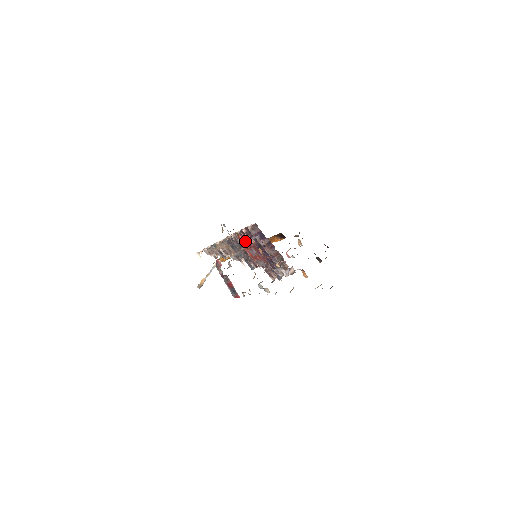
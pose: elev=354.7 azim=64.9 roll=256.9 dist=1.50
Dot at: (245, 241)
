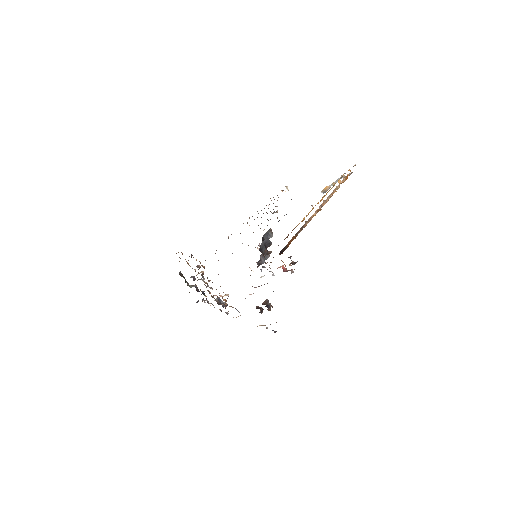
Dot at: occluded
